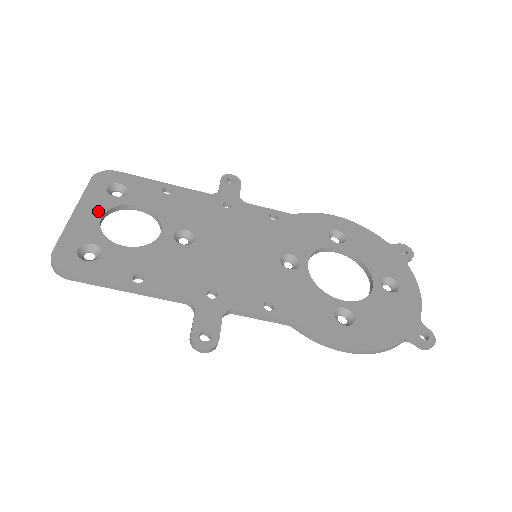
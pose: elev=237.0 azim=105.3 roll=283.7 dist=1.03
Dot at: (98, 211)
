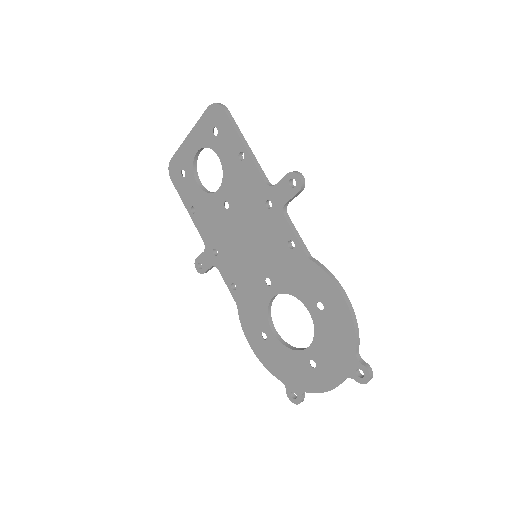
Dot at: occluded
